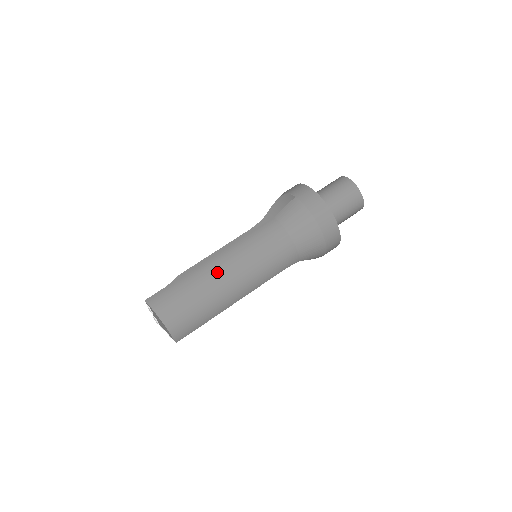
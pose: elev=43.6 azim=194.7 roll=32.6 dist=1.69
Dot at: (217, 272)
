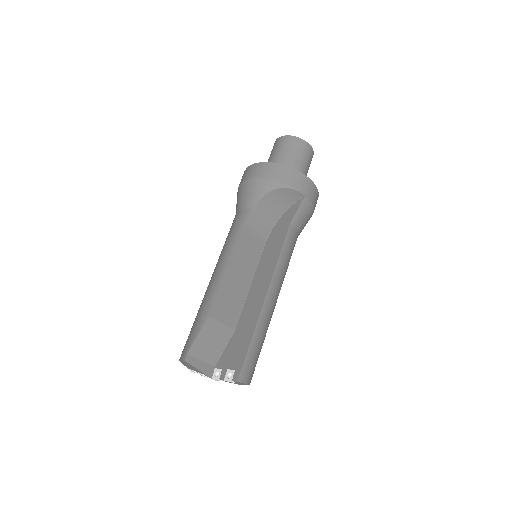
Dot at: (273, 309)
